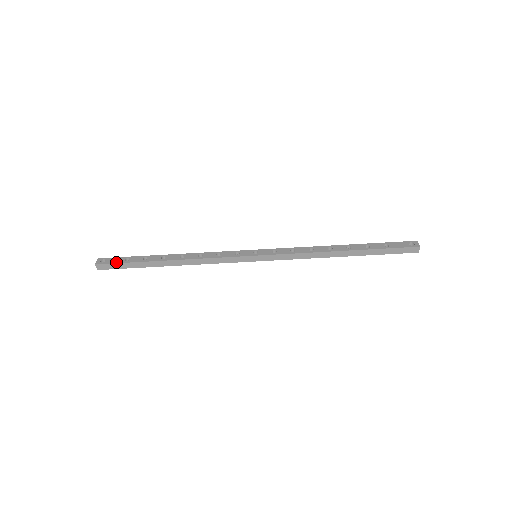
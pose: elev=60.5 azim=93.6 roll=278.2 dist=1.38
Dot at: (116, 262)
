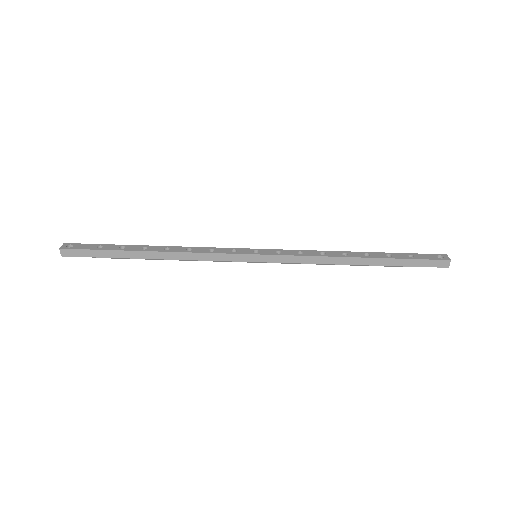
Dot at: (86, 248)
